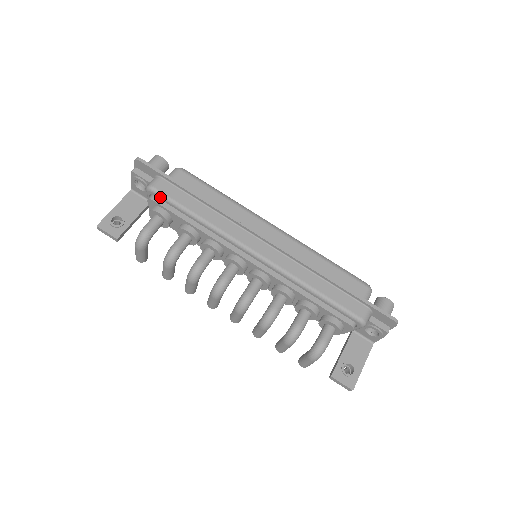
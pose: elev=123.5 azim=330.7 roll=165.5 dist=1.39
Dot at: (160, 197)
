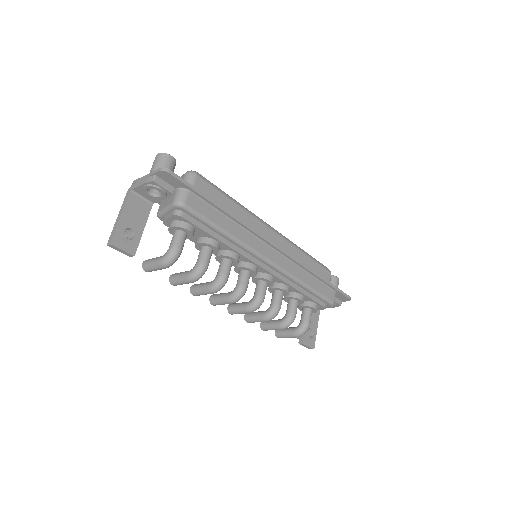
Dot at: (191, 214)
